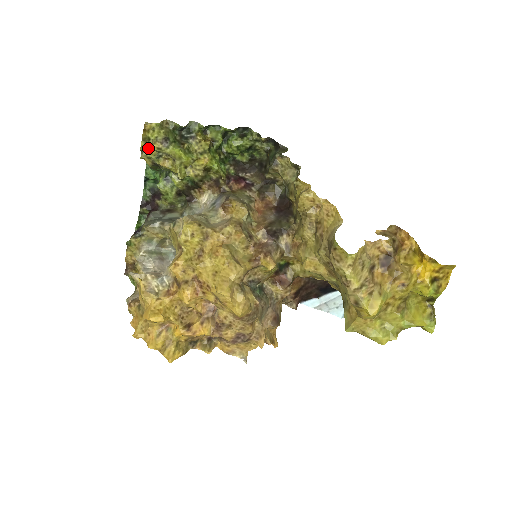
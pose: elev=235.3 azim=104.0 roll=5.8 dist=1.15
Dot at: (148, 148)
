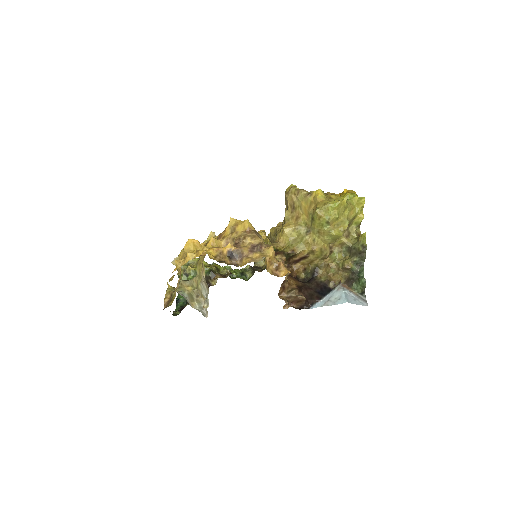
Dot at: occluded
